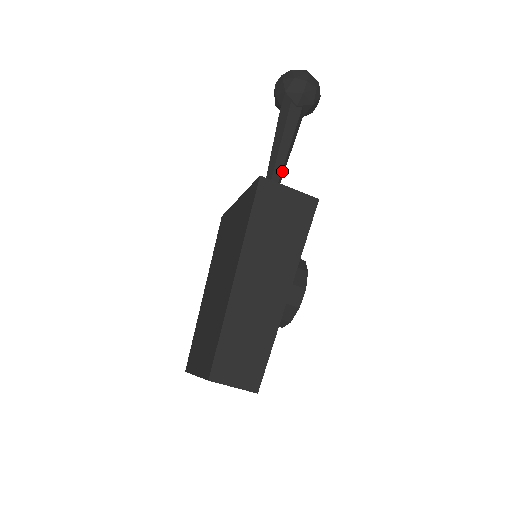
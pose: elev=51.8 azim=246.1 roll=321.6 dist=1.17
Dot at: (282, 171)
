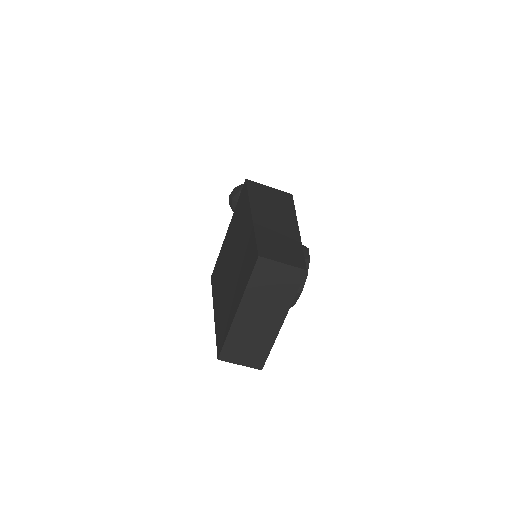
Dot at: occluded
